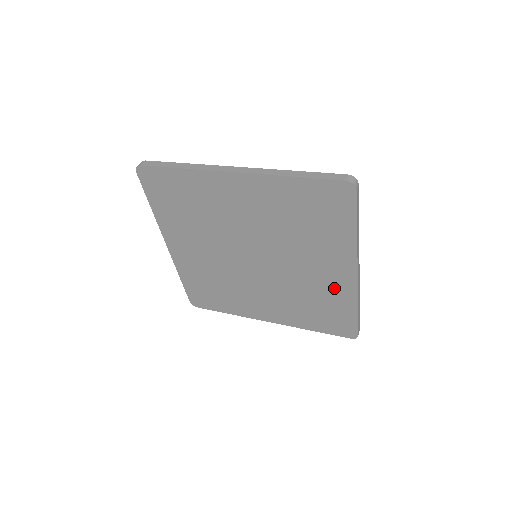
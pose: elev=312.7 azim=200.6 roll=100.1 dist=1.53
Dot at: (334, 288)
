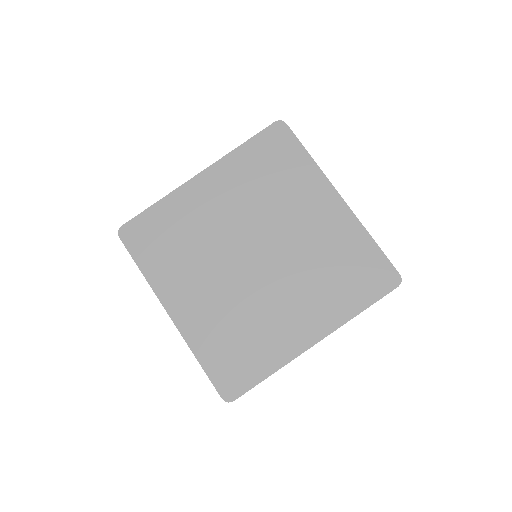
Dot at: (337, 229)
